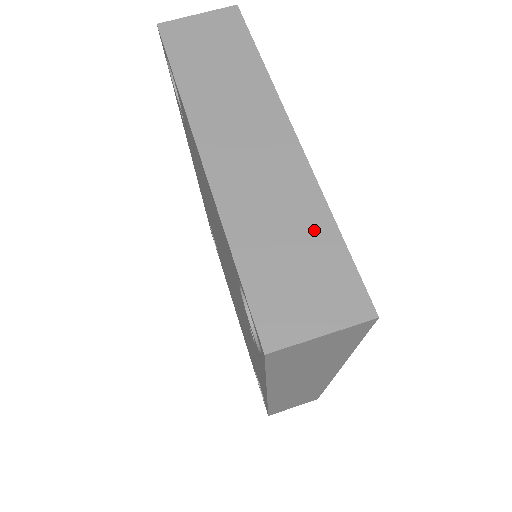
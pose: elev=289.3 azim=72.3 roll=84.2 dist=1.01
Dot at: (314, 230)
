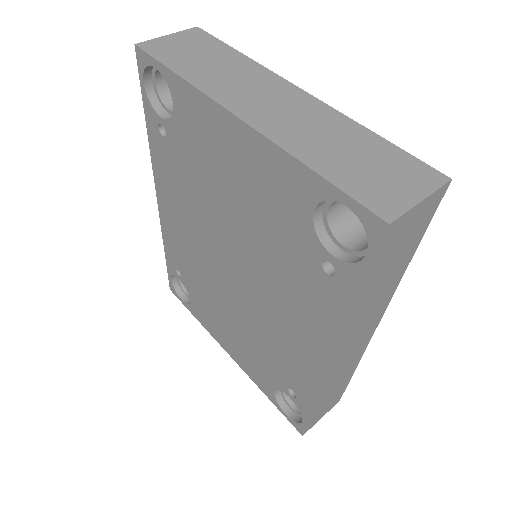
Dot at: (363, 141)
